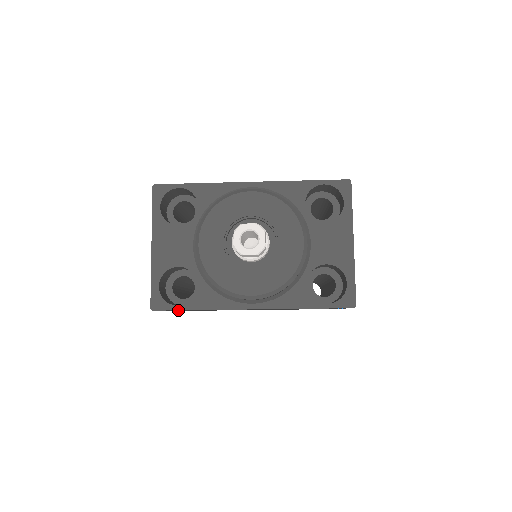
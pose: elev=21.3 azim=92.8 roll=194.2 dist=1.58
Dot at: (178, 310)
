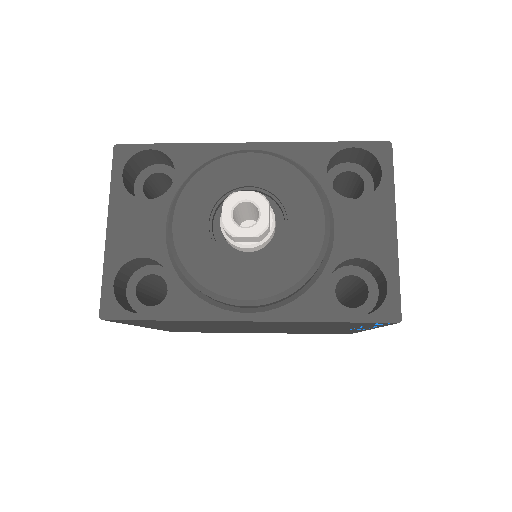
Dot at: (143, 323)
